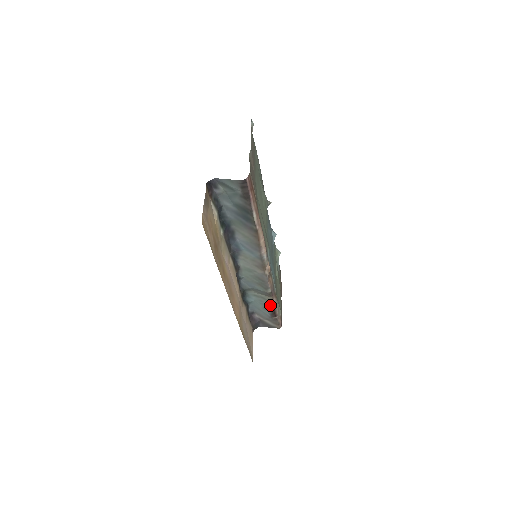
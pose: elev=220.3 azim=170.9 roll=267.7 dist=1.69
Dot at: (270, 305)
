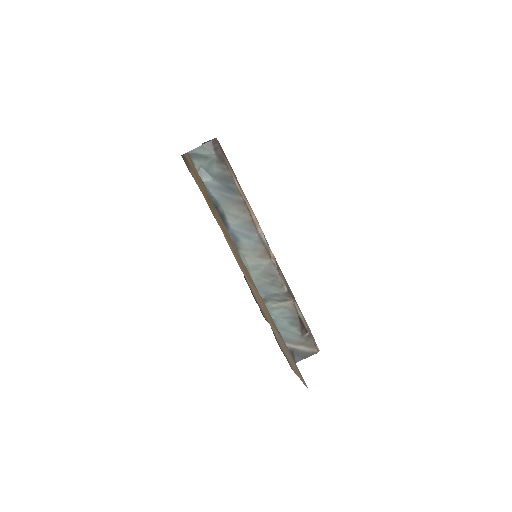
Dot at: (294, 314)
